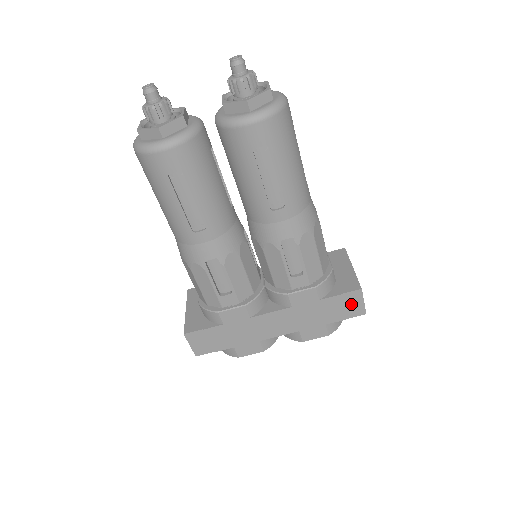
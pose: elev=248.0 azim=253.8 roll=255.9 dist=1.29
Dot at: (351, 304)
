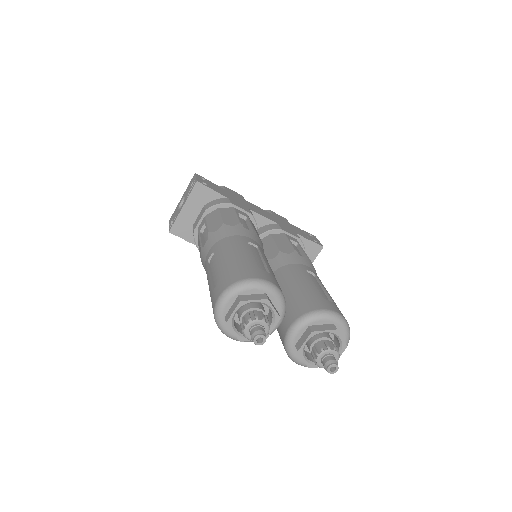
Dot at: occluded
